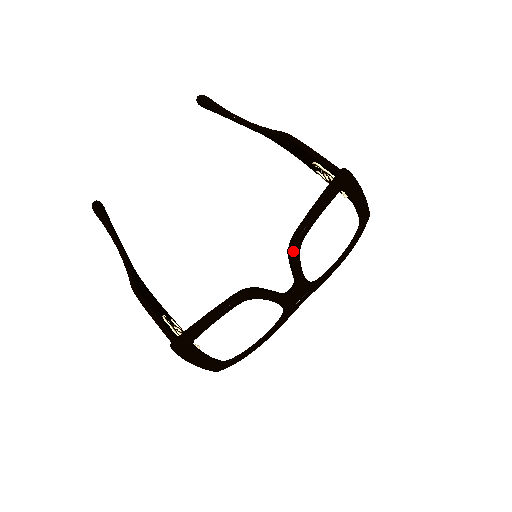
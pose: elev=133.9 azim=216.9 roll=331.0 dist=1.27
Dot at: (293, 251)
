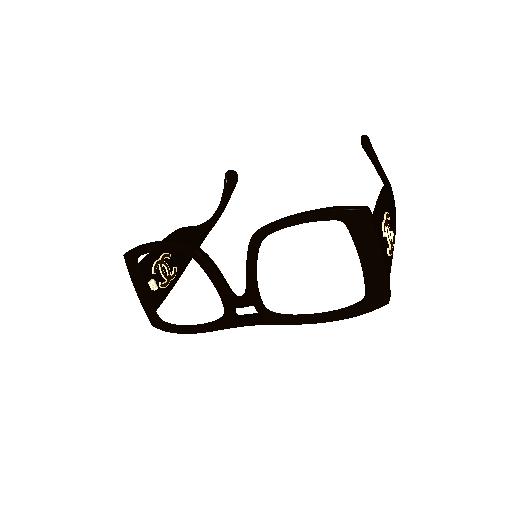
Dot at: (250, 240)
